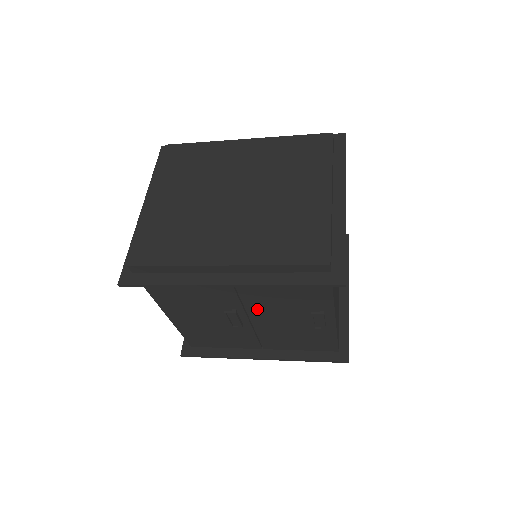
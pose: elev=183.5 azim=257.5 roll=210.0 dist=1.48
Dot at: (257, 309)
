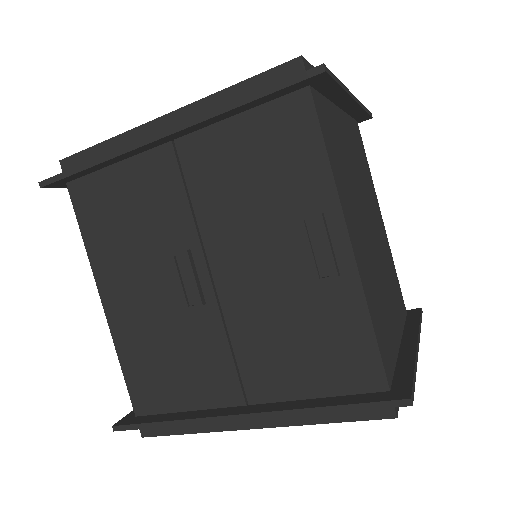
Dot at: (220, 239)
